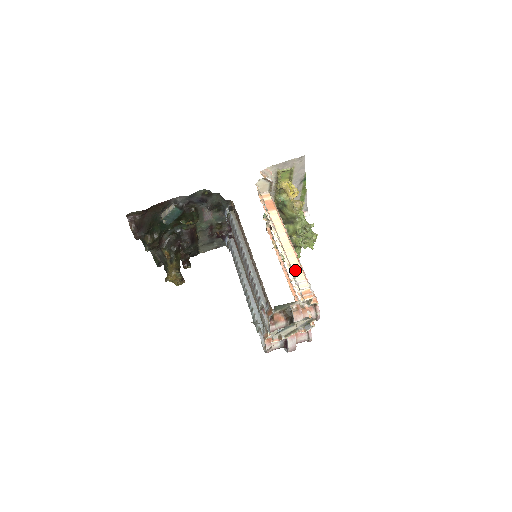
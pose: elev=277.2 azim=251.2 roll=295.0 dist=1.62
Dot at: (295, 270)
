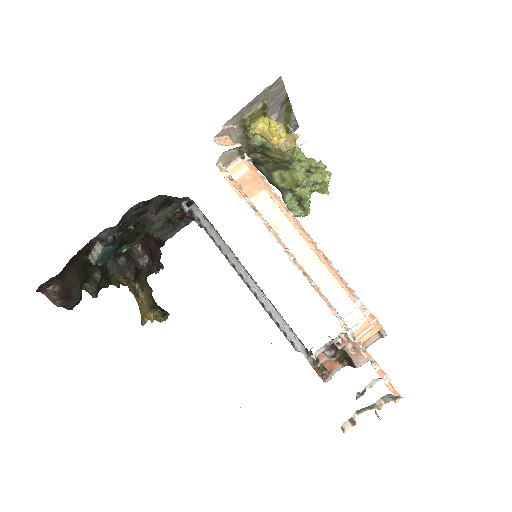
Dot at: (334, 295)
